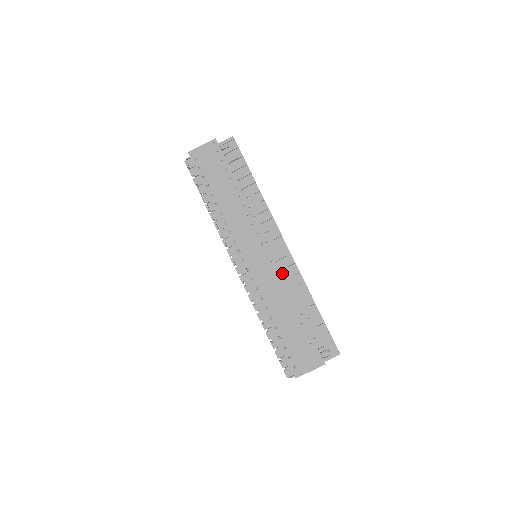
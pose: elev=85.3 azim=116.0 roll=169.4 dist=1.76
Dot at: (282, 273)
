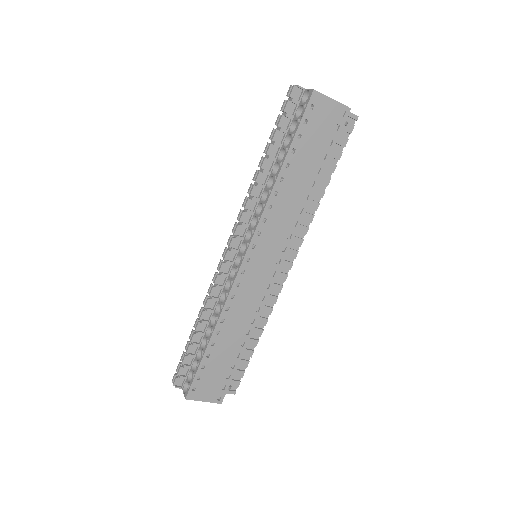
Dot at: occluded
